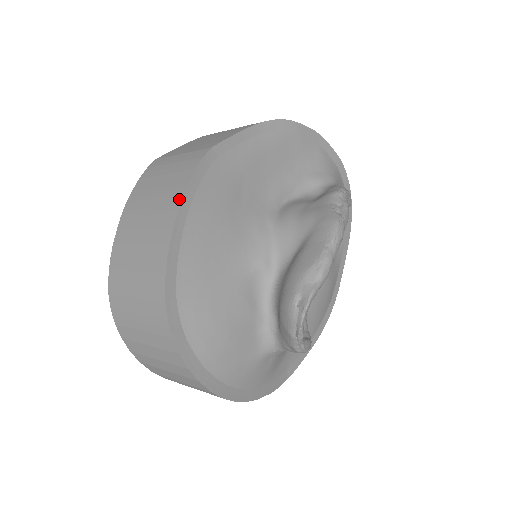
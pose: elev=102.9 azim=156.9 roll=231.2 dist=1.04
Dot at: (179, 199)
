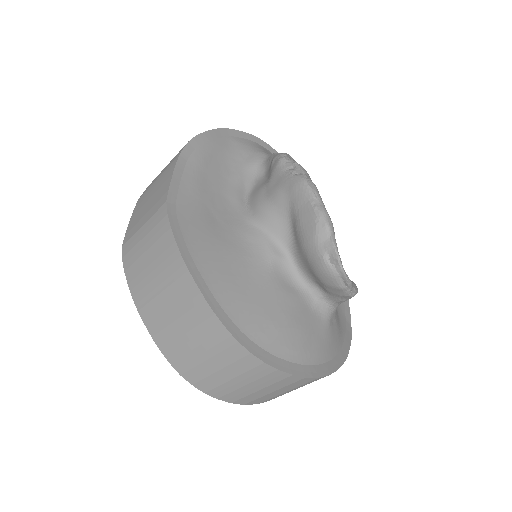
Dot at: (180, 259)
